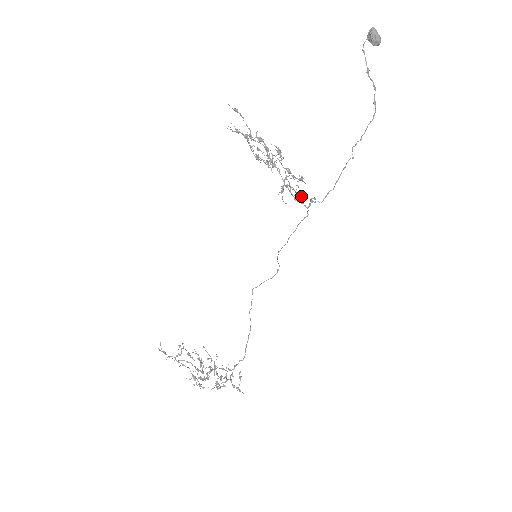
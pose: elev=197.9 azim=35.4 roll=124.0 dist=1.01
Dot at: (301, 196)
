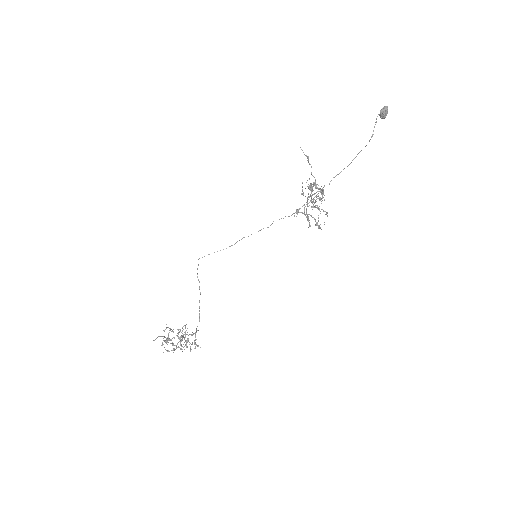
Dot at: (319, 226)
